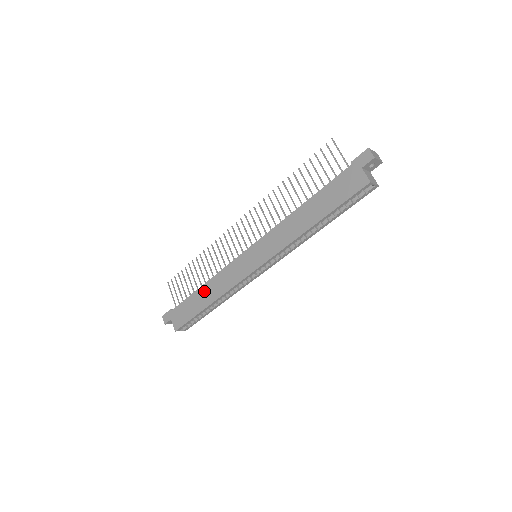
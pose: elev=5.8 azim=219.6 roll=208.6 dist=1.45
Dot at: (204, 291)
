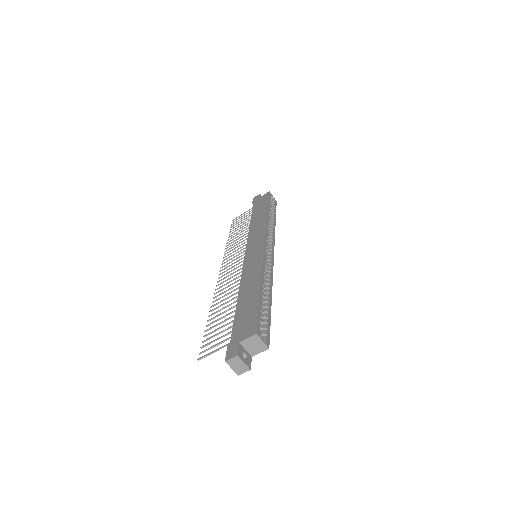
Dot at: (244, 294)
